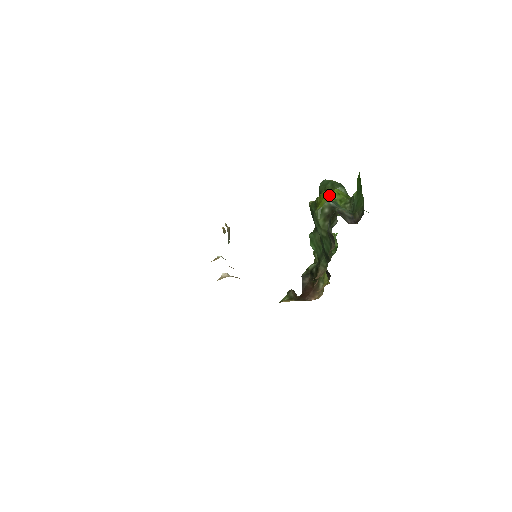
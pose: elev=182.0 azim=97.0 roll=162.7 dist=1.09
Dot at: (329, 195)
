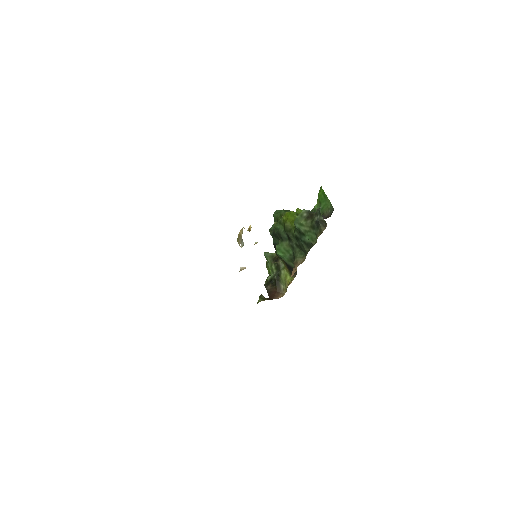
Dot at: (292, 213)
